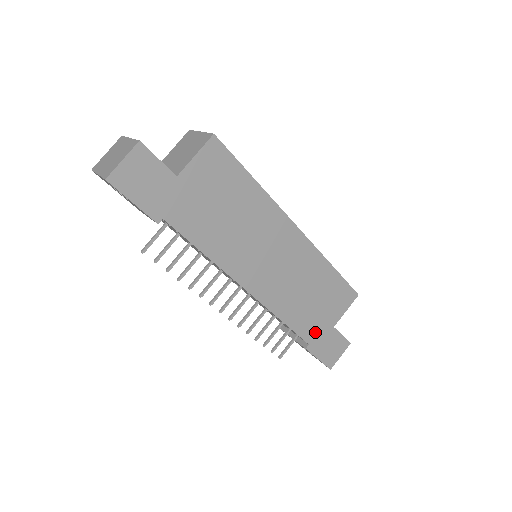
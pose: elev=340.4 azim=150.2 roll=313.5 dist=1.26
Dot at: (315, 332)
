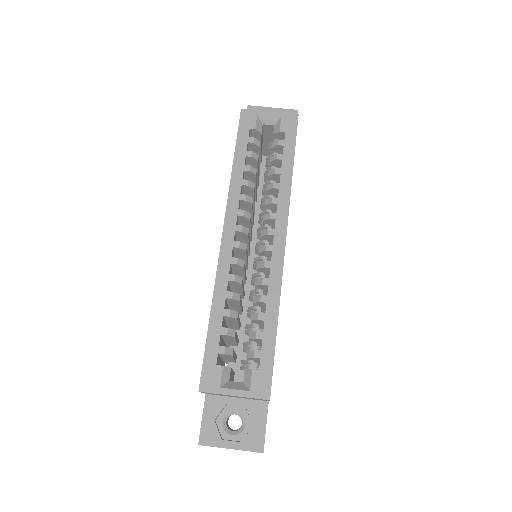
Dot at: occluded
